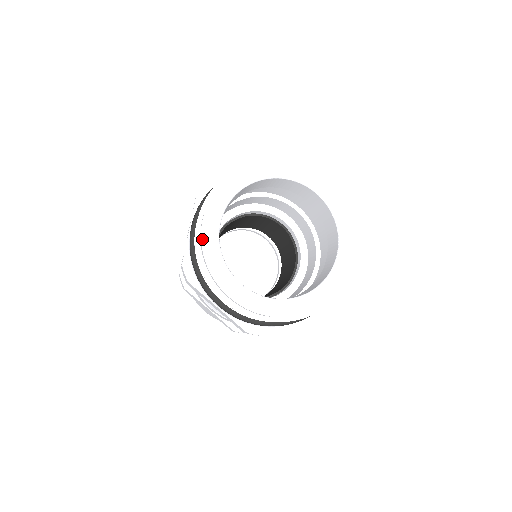
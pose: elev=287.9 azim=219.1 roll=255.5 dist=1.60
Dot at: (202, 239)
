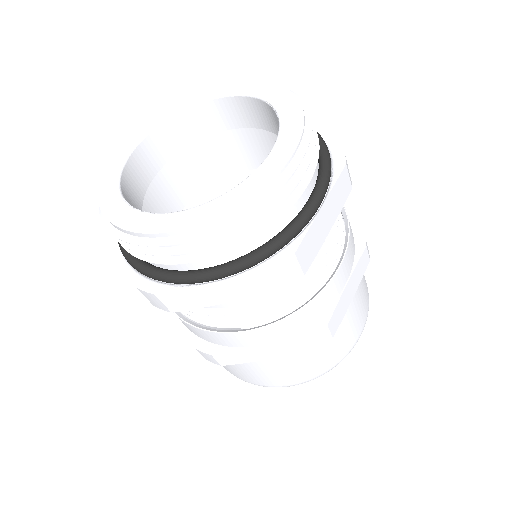
Dot at: (112, 156)
